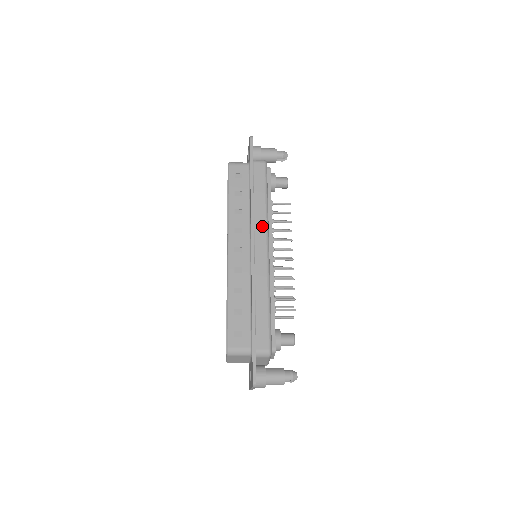
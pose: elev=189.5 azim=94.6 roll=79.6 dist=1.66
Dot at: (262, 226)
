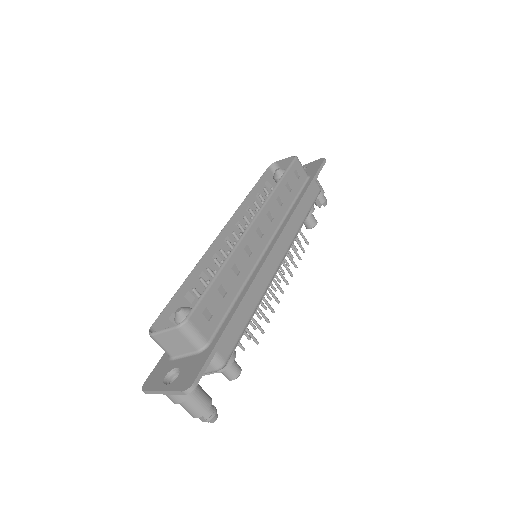
Dot at: (291, 236)
